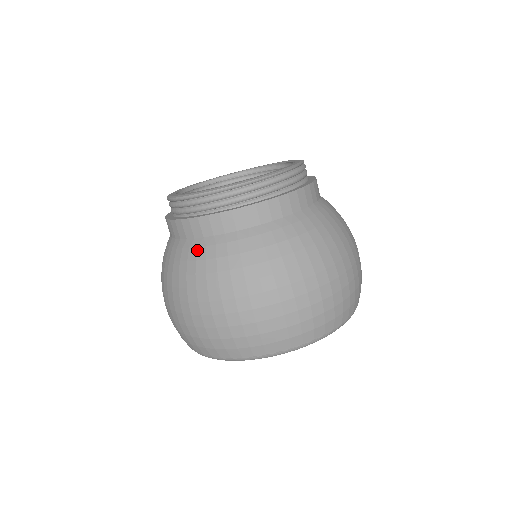
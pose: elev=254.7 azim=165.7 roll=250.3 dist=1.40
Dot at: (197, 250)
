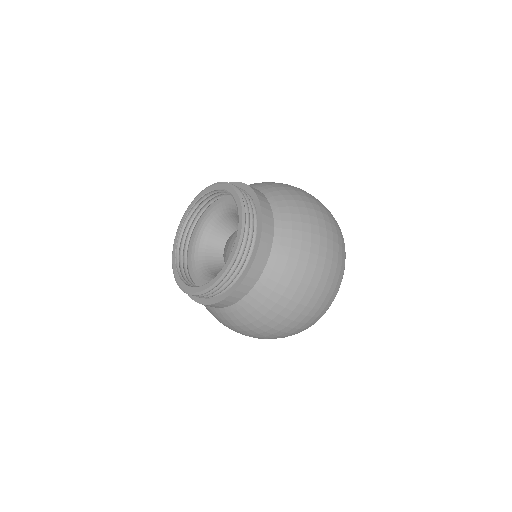
Dot at: (239, 312)
